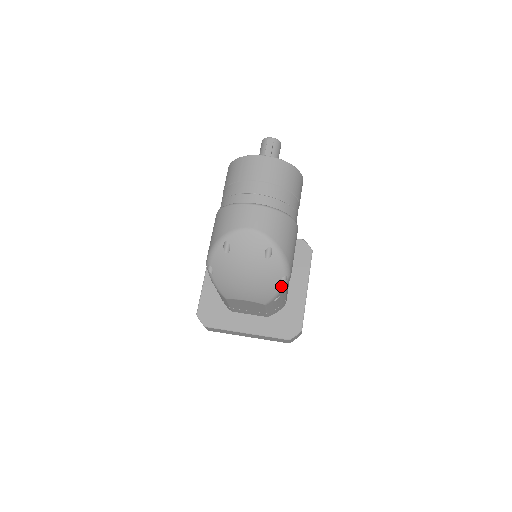
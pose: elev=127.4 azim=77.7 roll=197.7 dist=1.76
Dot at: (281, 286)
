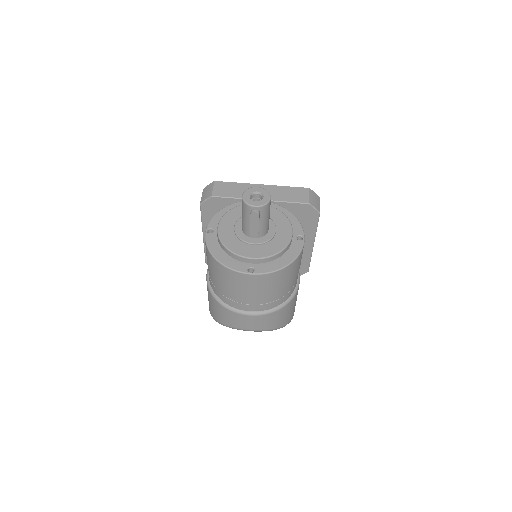
Dot at: occluded
